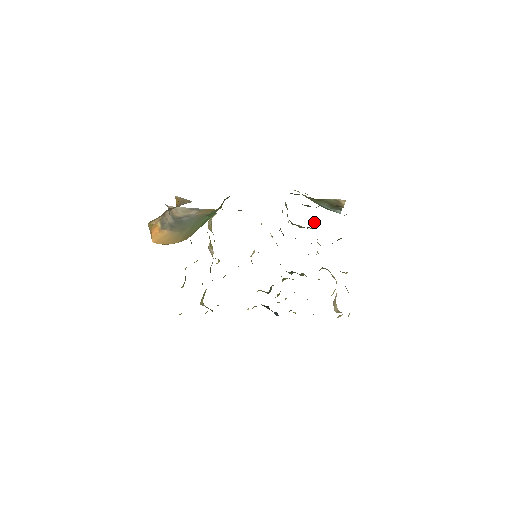
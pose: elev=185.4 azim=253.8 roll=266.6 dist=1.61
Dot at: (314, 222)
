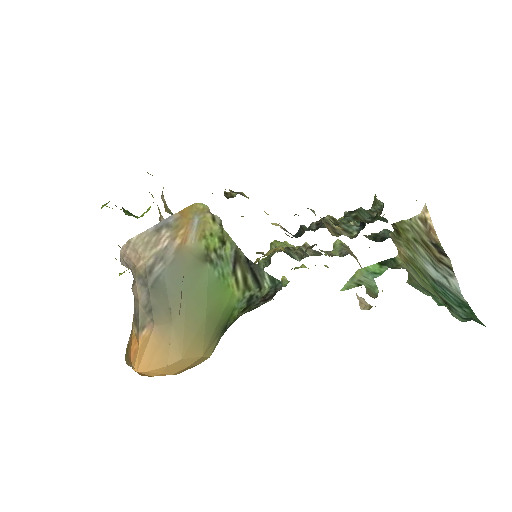
Dot at: (361, 223)
